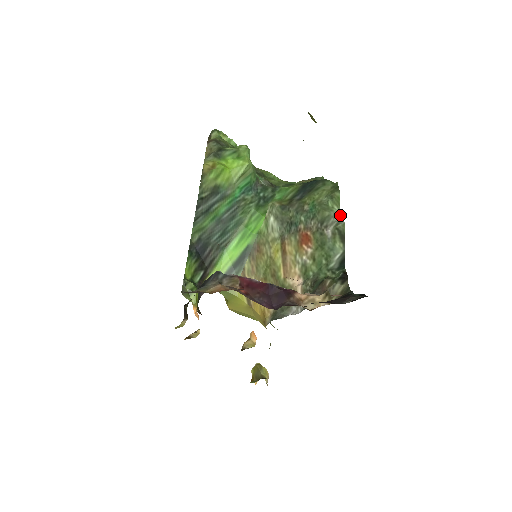
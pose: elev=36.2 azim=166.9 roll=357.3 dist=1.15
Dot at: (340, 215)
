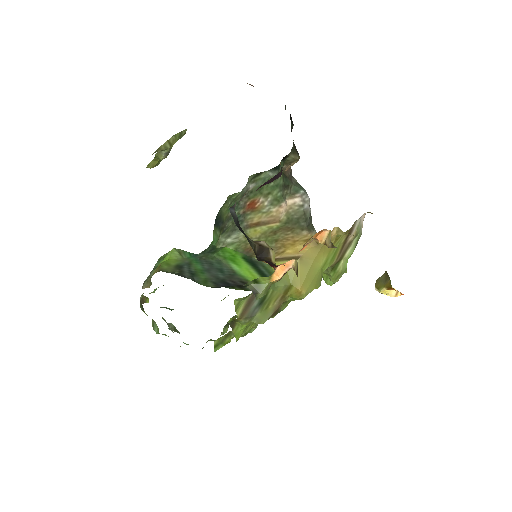
Dot at: (244, 187)
